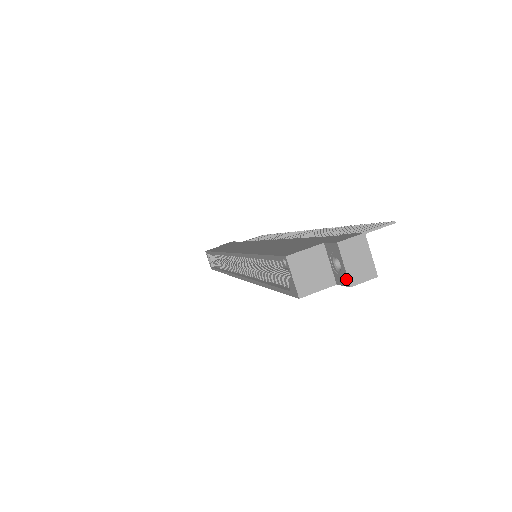
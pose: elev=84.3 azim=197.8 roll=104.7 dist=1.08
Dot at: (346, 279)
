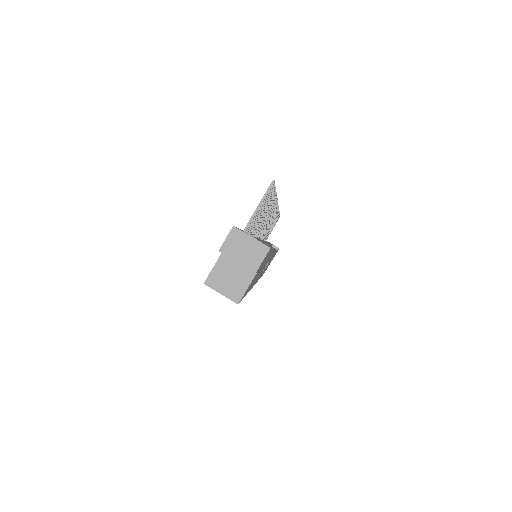
Dot at: occluded
